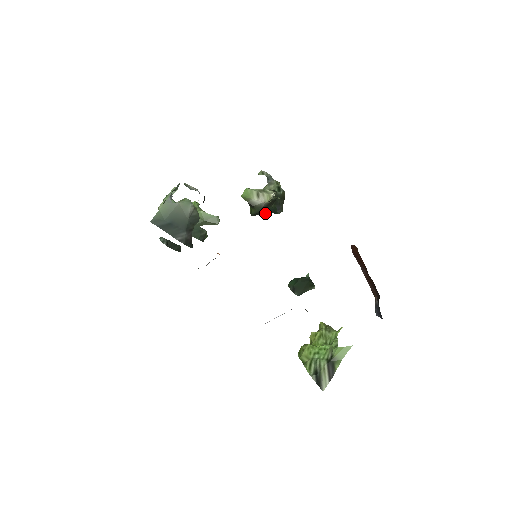
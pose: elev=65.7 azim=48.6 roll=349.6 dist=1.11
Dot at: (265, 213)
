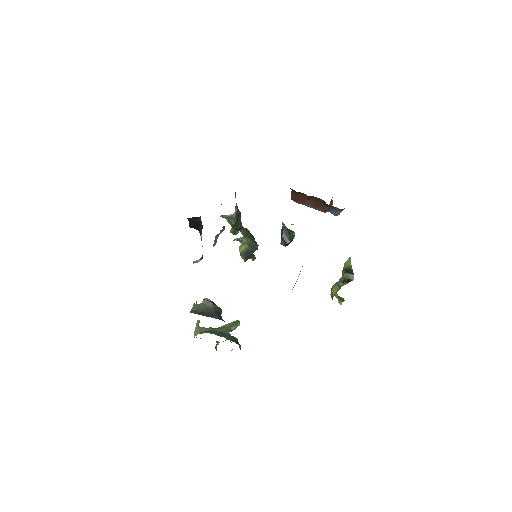
Dot at: (241, 224)
